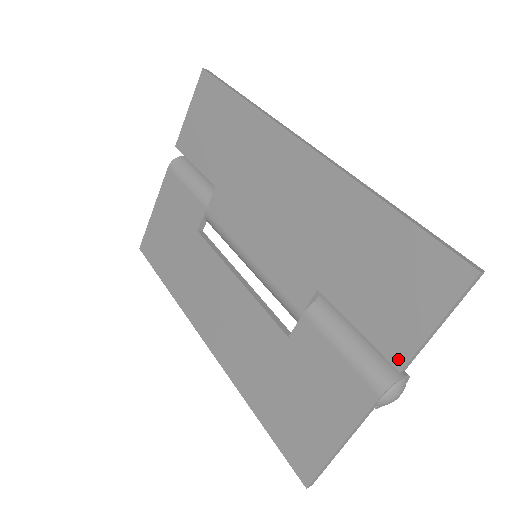
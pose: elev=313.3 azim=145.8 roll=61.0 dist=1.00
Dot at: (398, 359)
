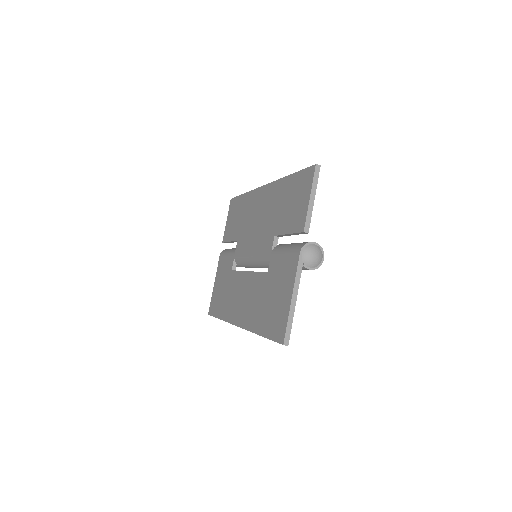
Dot at: (302, 227)
